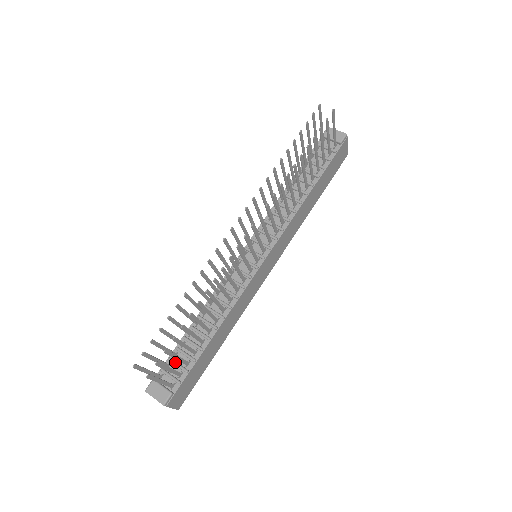
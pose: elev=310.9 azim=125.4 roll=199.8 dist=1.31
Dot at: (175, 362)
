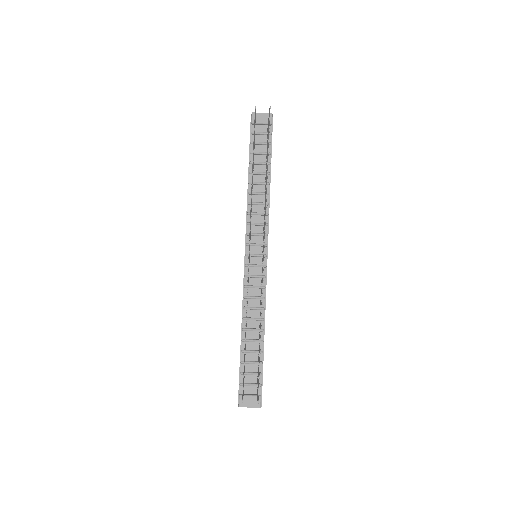
Dot at: (248, 373)
